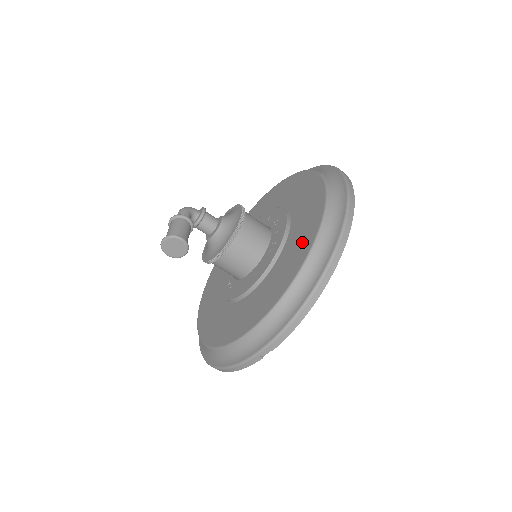
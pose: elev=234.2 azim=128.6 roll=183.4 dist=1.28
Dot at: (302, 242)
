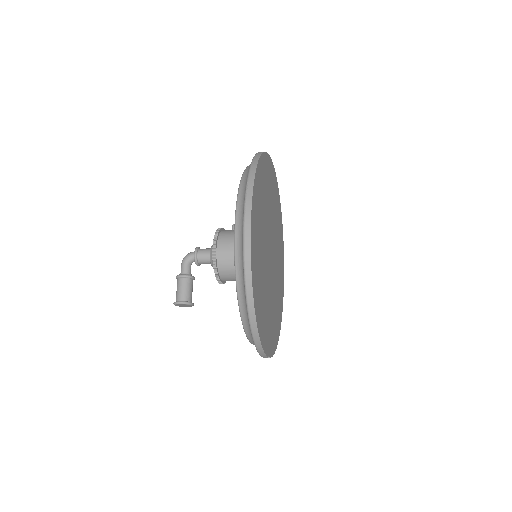
Dot at: occluded
